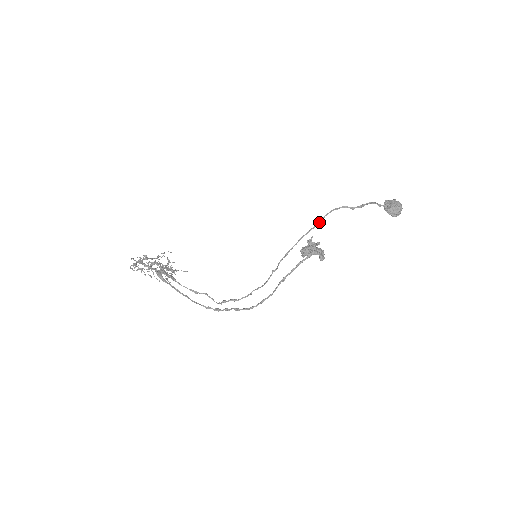
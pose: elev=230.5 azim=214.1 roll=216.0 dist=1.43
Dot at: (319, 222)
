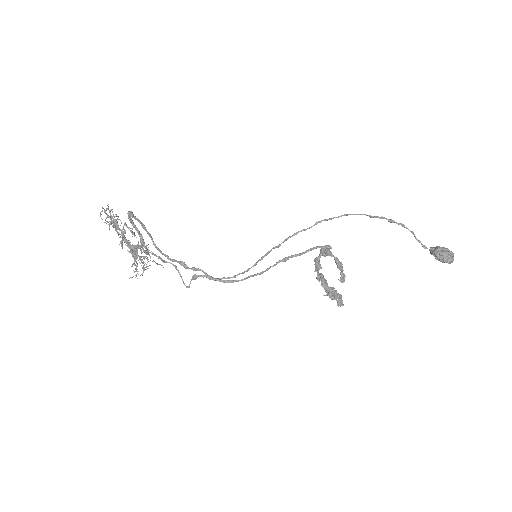
Dot at: (346, 215)
